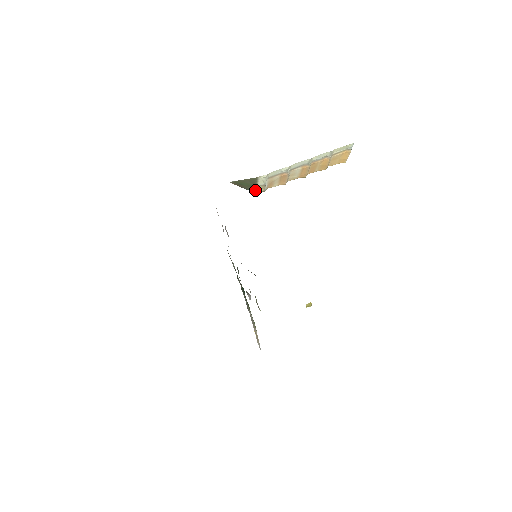
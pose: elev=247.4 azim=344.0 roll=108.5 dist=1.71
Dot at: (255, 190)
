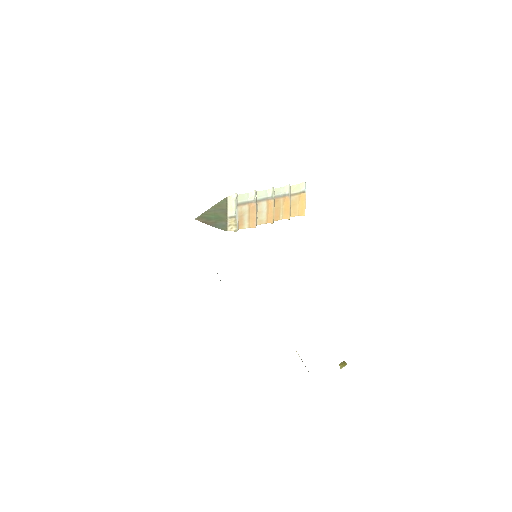
Dot at: (226, 227)
